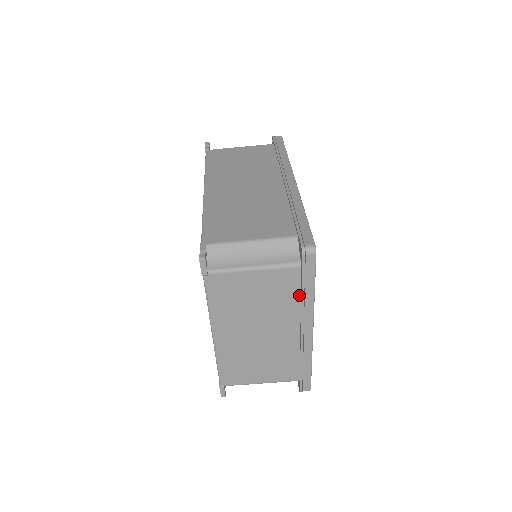
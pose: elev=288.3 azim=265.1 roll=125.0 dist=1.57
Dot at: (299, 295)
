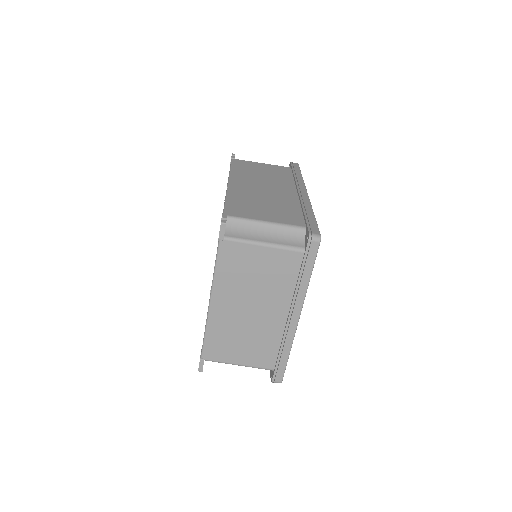
Dot at: (296, 280)
